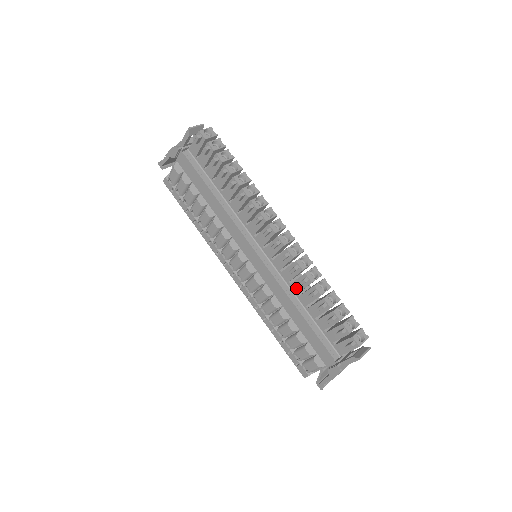
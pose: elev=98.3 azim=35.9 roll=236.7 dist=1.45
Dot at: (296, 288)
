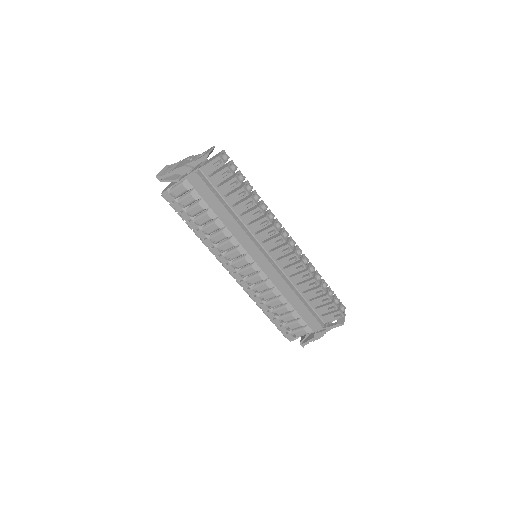
Dot at: (296, 280)
